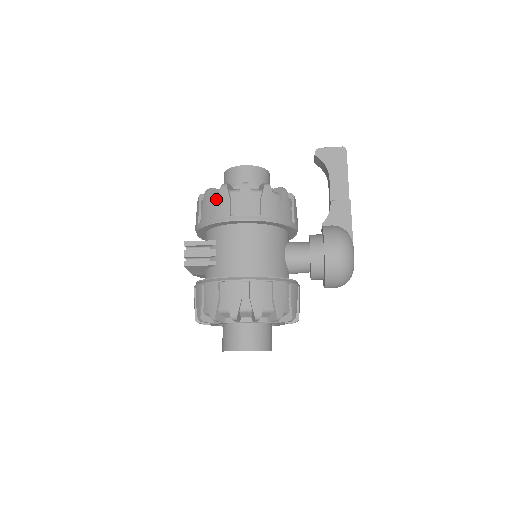
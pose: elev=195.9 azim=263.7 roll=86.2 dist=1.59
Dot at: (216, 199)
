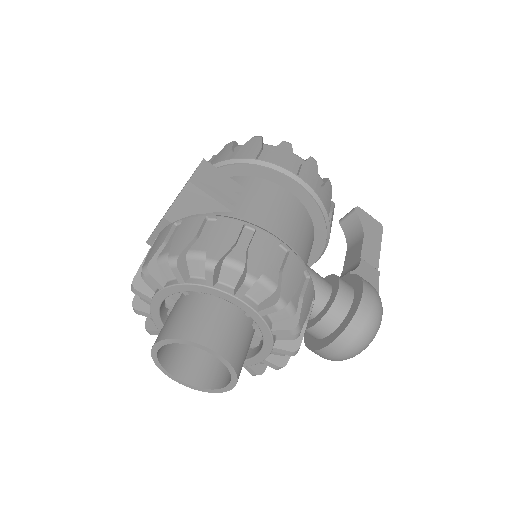
Dot at: (271, 148)
